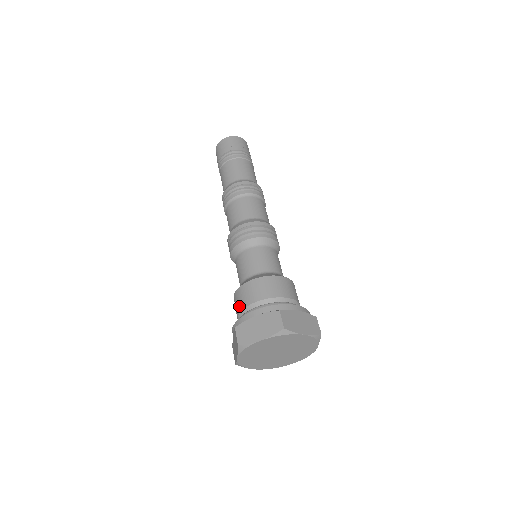
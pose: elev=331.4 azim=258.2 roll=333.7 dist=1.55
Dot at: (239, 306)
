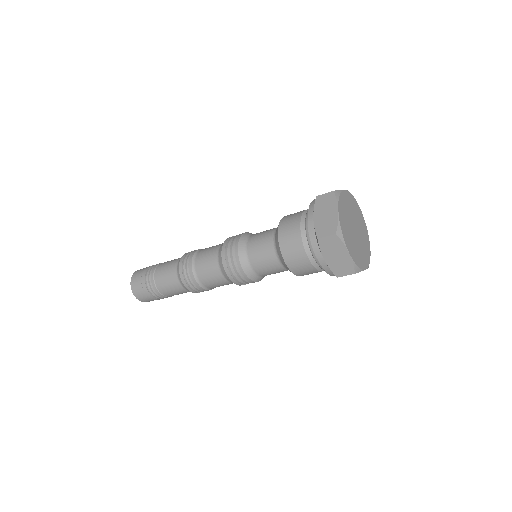
Dot at: (295, 218)
